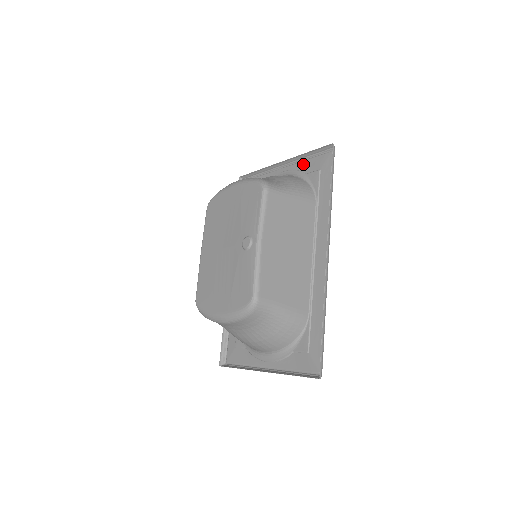
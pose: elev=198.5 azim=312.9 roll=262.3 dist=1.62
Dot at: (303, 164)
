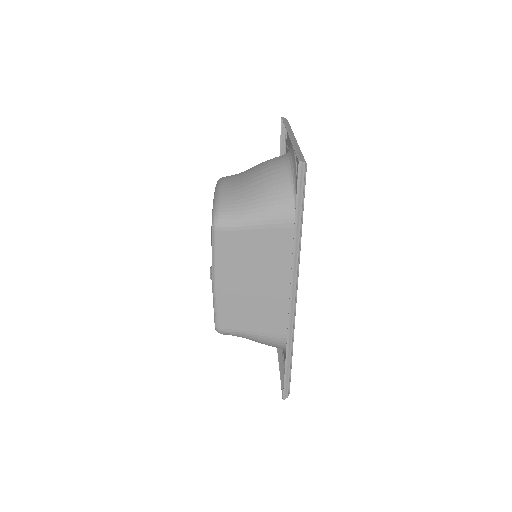
Dot at: occluded
